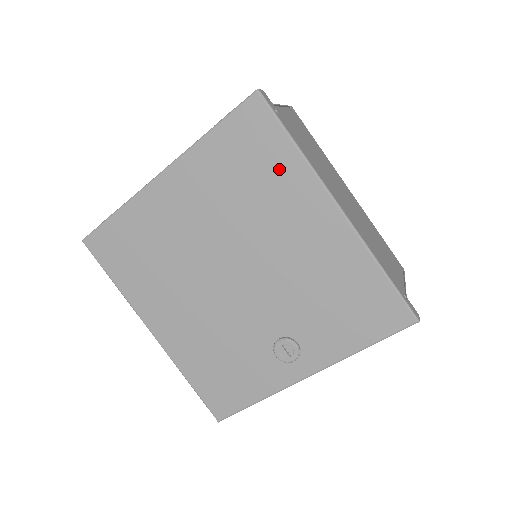
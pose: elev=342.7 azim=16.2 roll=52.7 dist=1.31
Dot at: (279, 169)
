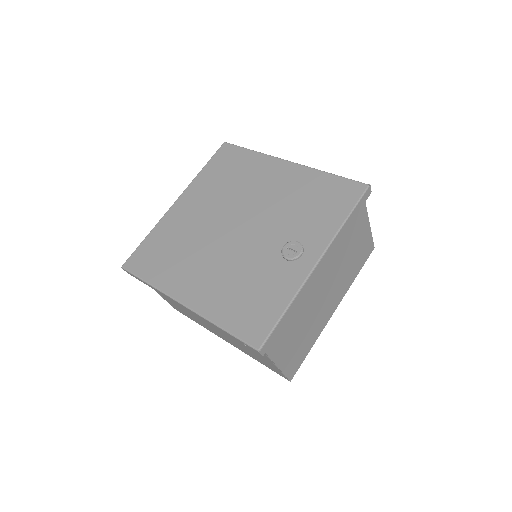
Dot at: (247, 163)
